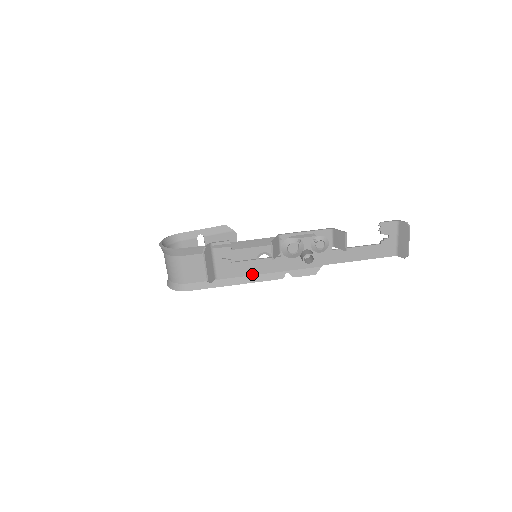
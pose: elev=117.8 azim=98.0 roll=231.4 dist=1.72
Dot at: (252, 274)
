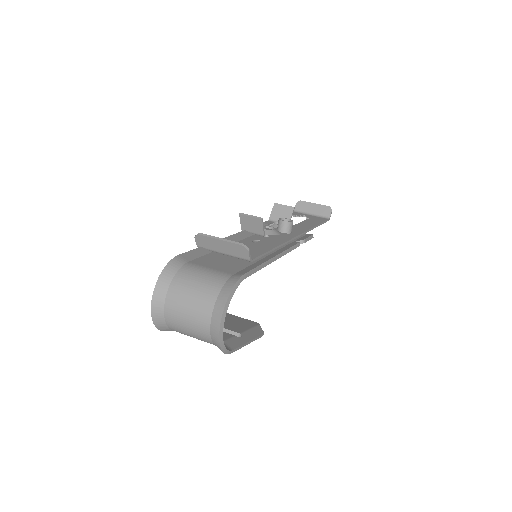
Dot at: (274, 251)
